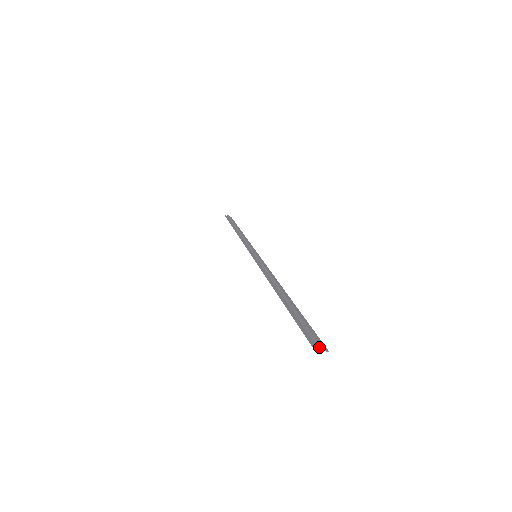
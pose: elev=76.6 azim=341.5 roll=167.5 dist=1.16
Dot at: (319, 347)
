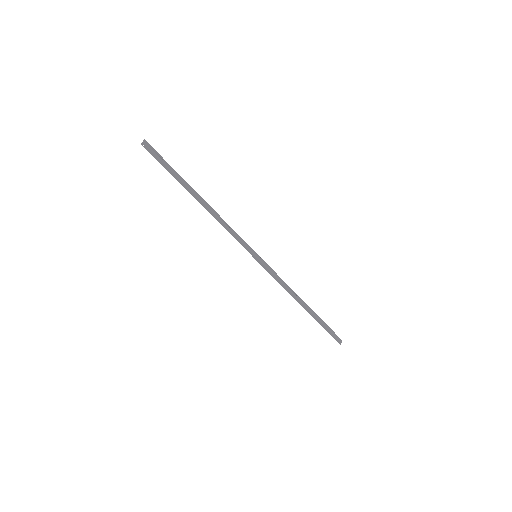
Dot at: occluded
